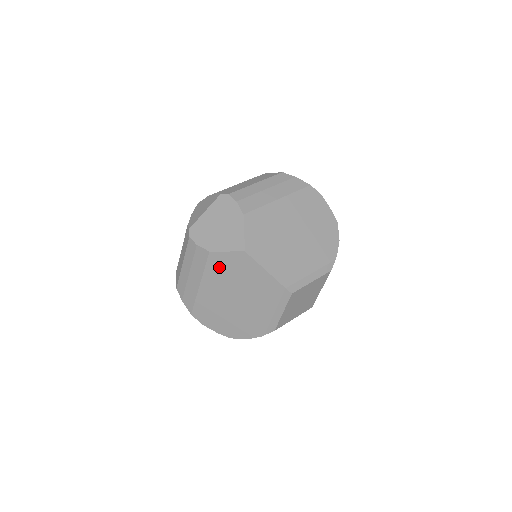
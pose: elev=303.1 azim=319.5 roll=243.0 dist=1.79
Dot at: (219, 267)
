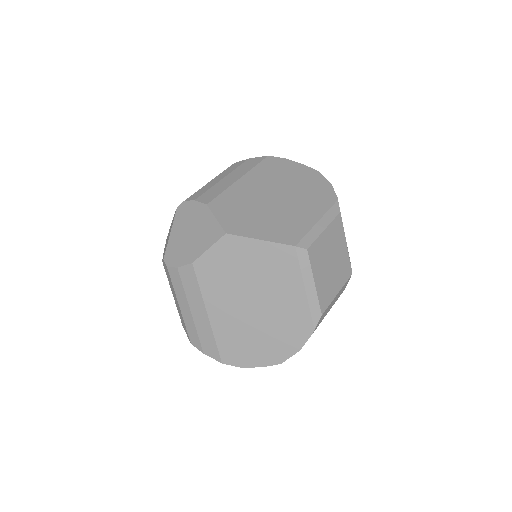
Dot at: (213, 275)
